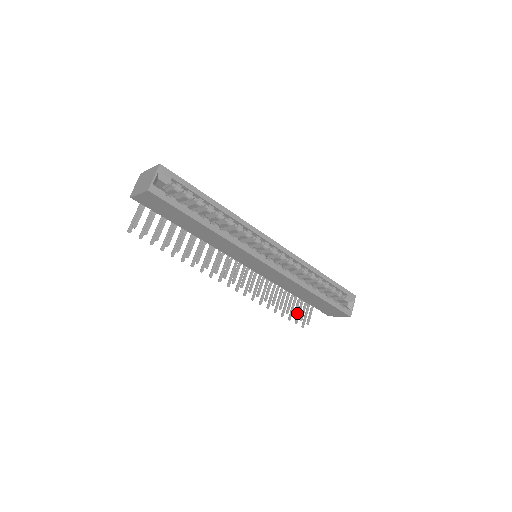
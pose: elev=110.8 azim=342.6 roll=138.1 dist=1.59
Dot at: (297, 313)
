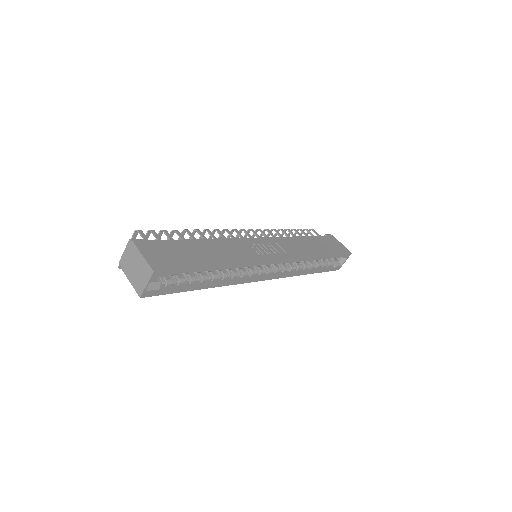
Dot at: occluded
